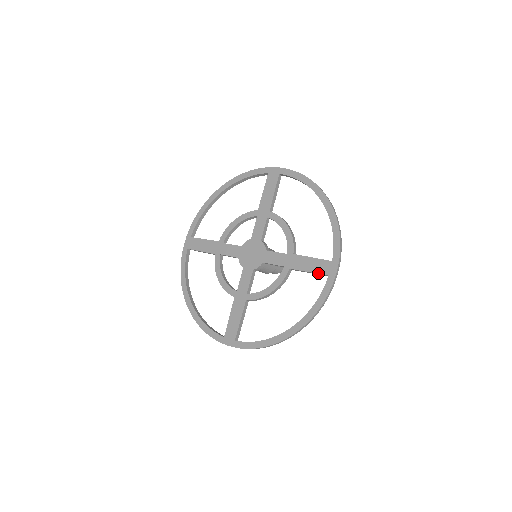
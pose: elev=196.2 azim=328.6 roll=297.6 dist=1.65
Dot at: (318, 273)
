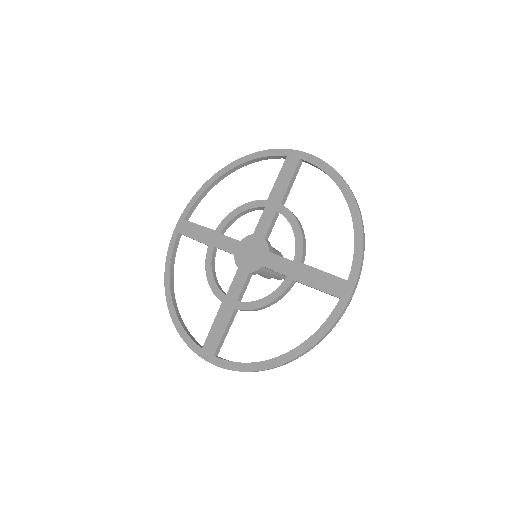
Dot at: (327, 292)
